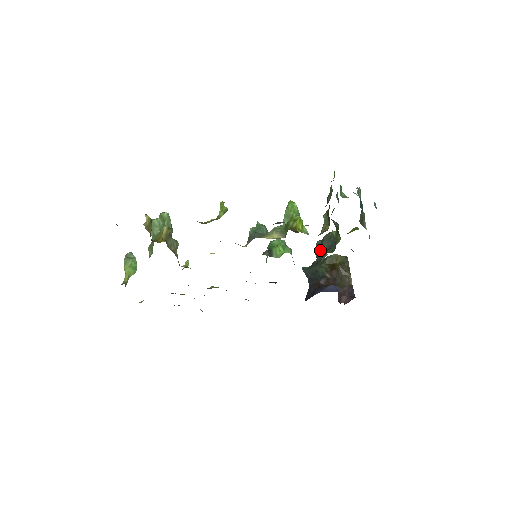
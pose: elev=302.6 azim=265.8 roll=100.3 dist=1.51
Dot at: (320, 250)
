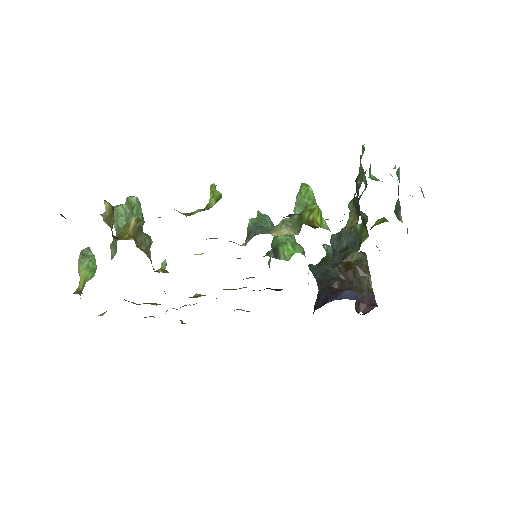
Dot at: (337, 247)
